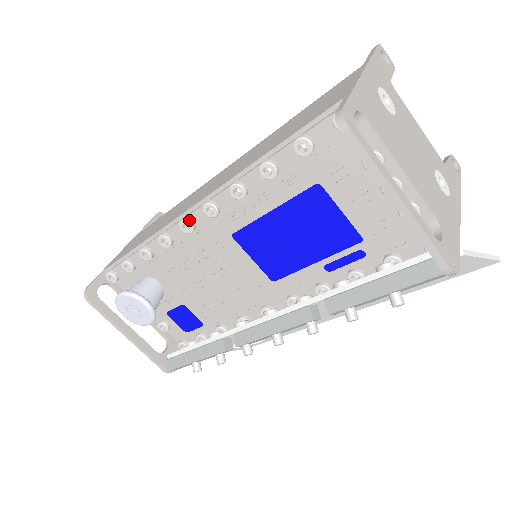
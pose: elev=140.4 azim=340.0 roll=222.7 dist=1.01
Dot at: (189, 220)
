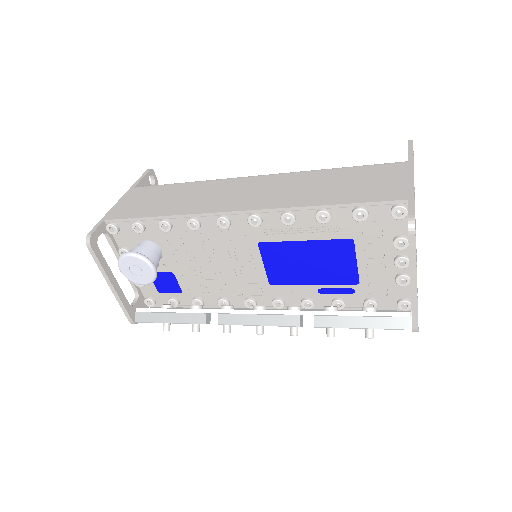
Dot at: (229, 219)
